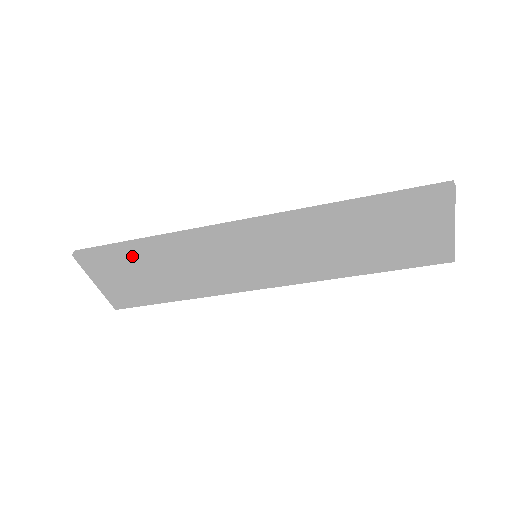
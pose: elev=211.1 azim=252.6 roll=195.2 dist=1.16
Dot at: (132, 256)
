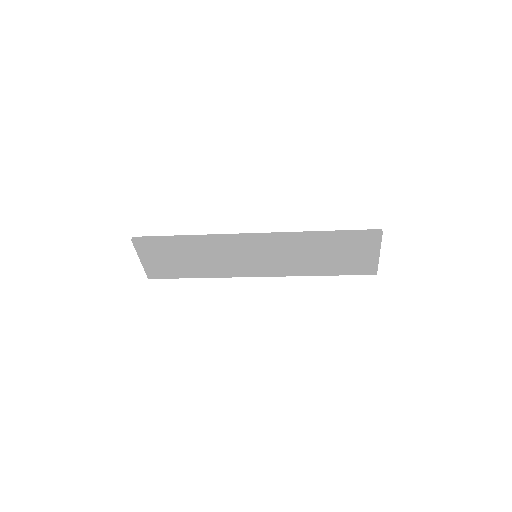
Dot at: (173, 246)
